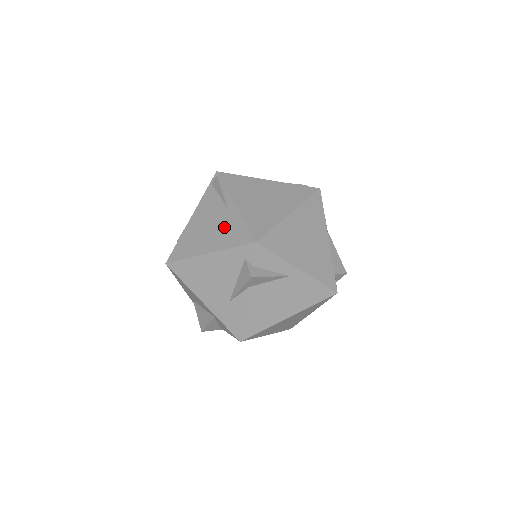
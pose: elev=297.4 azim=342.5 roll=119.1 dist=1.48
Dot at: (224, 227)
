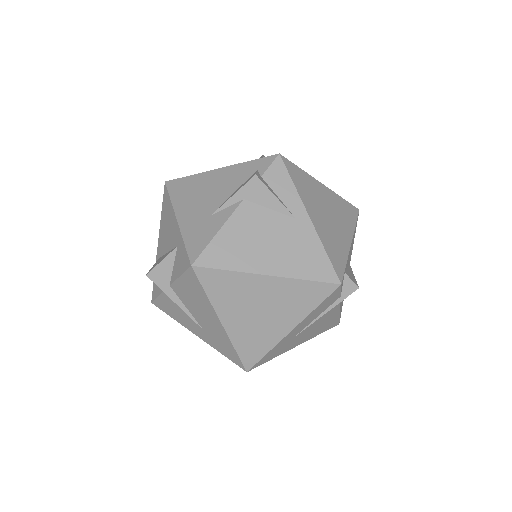
Dot at: occluded
